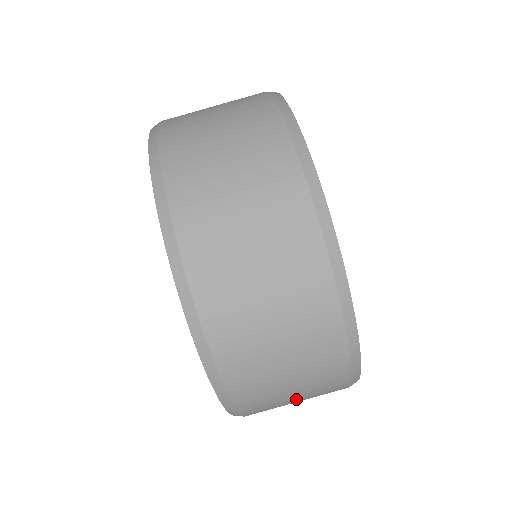
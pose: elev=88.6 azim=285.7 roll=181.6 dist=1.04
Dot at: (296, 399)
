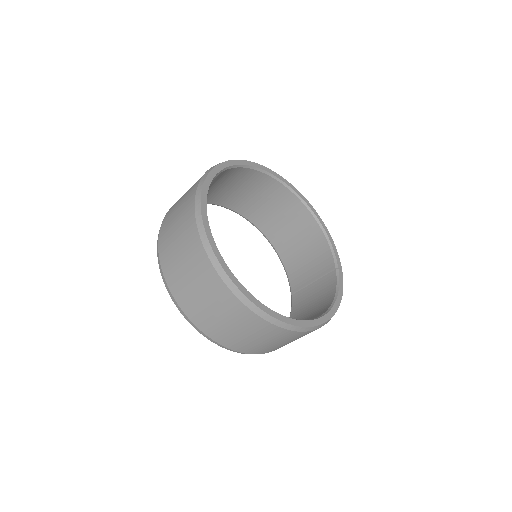
Dot at: occluded
